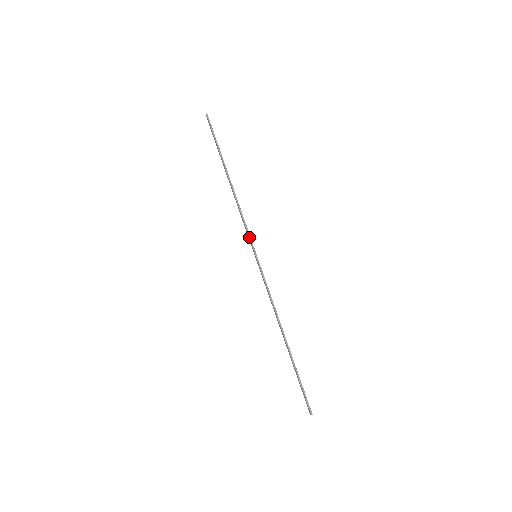
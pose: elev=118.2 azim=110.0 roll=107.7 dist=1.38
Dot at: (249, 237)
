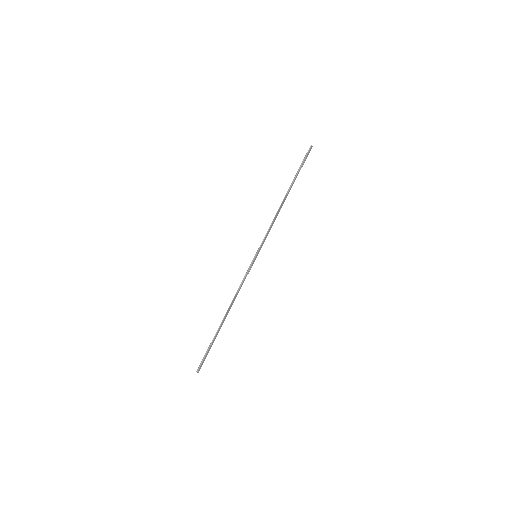
Dot at: (262, 241)
